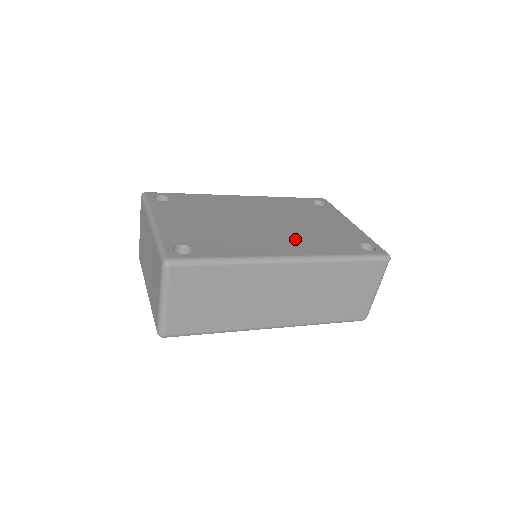
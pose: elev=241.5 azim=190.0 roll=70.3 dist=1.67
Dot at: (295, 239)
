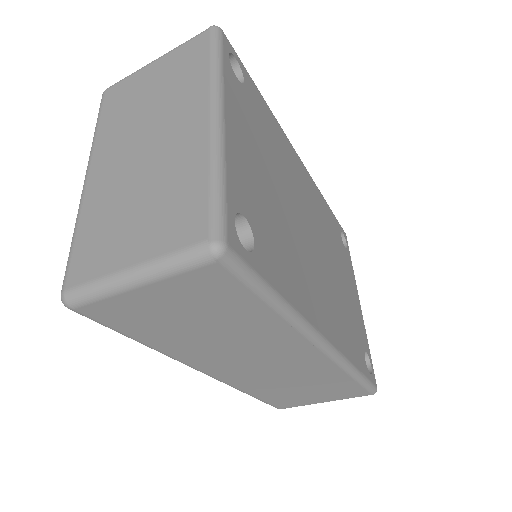
Dot at: (332, 303)
